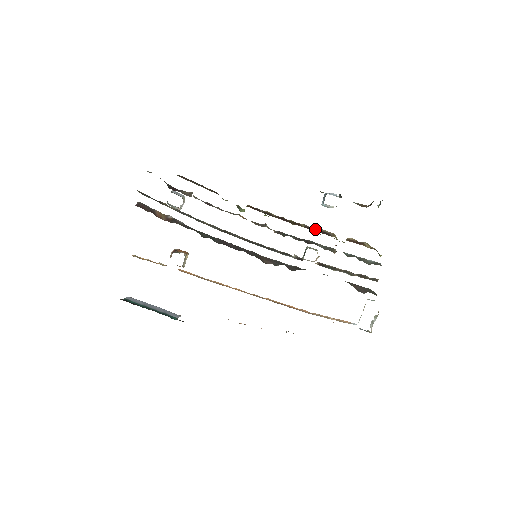
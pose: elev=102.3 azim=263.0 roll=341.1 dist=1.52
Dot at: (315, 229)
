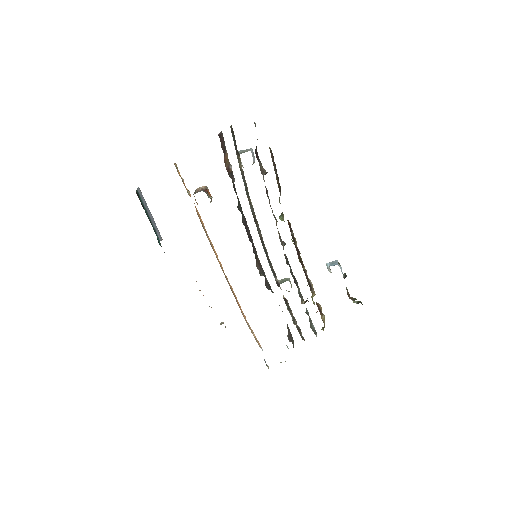
Dot at: (308, 278)
